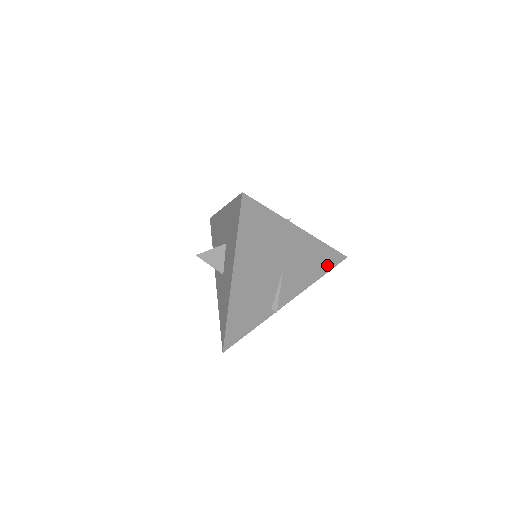
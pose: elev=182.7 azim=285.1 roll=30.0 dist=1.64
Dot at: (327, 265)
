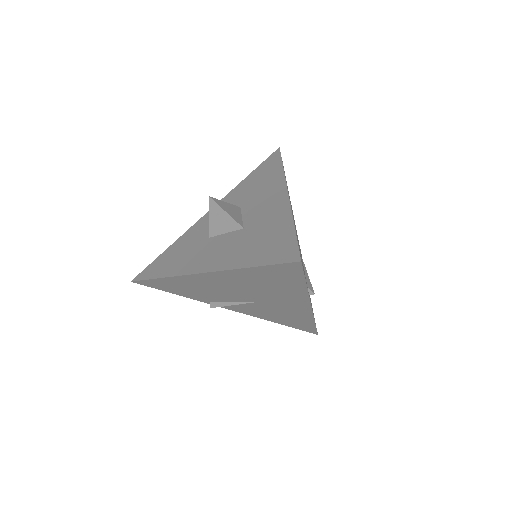
Dot at: occluded
